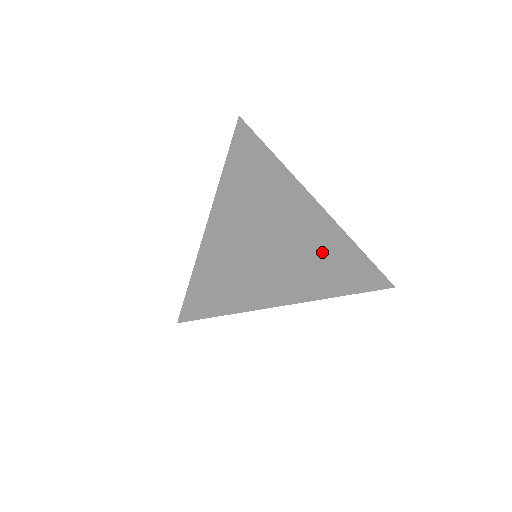
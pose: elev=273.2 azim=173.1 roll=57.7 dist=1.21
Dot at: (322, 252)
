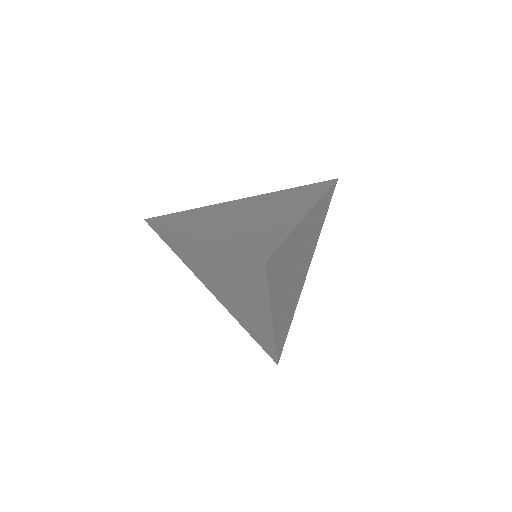
Dot at: (281, 201)
